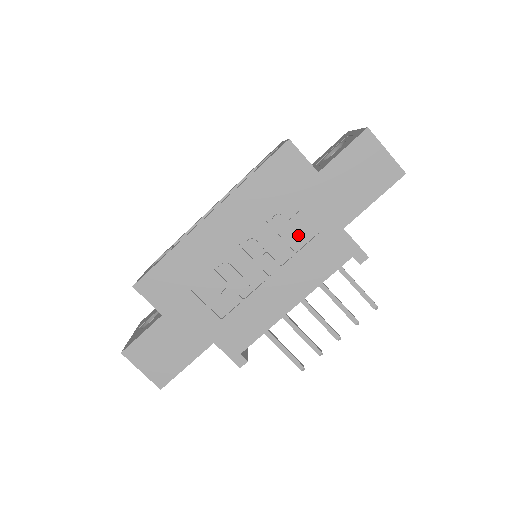
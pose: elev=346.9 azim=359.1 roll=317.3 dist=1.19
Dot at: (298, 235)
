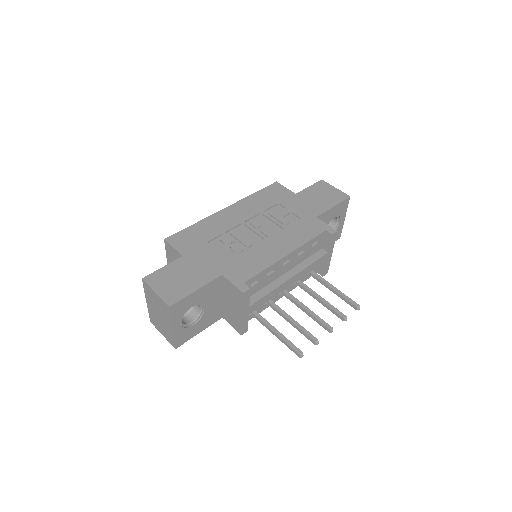
Dot at: (286, 219)
